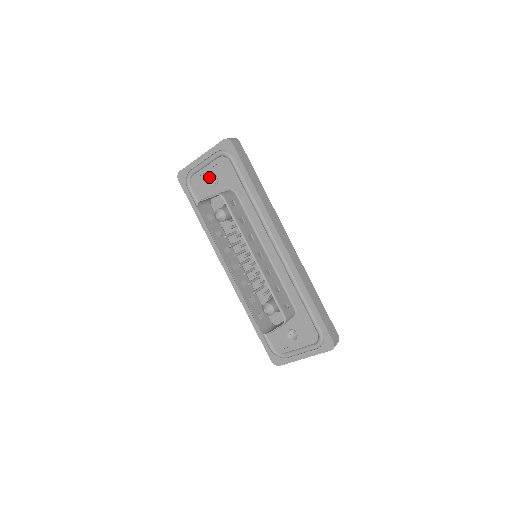
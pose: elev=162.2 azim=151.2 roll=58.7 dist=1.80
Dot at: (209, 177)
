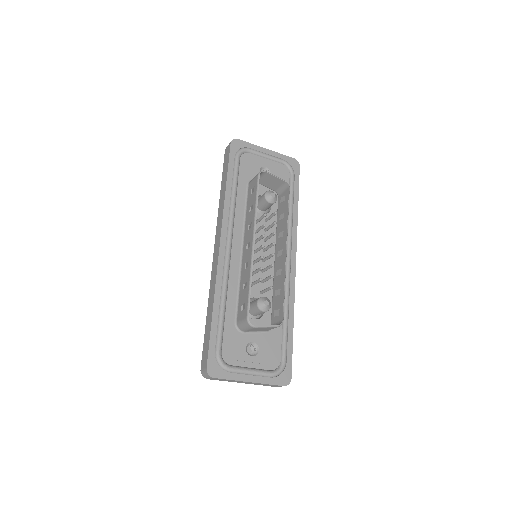
Dot at: (263, 167)
